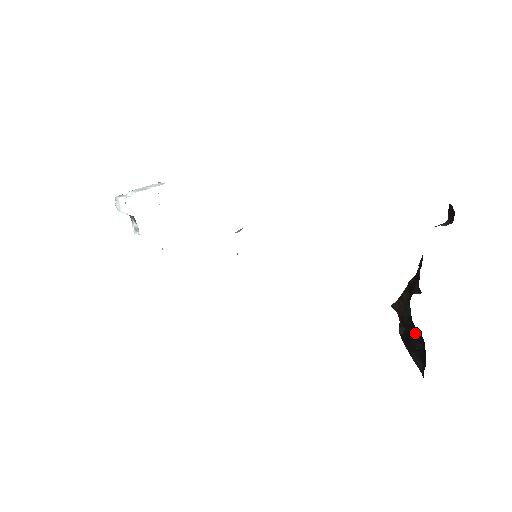
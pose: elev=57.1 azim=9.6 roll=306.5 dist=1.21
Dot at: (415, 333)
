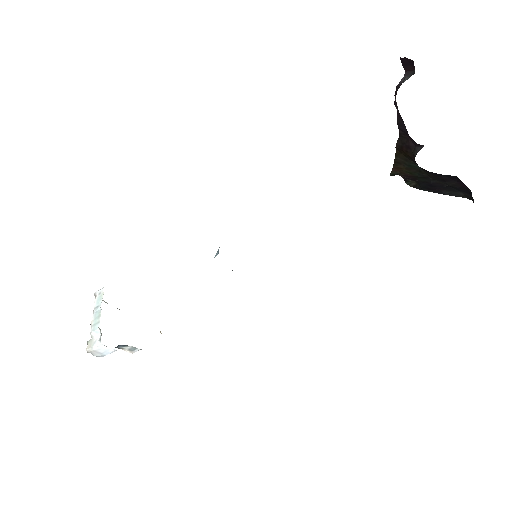
Dot at: (439, 178)
